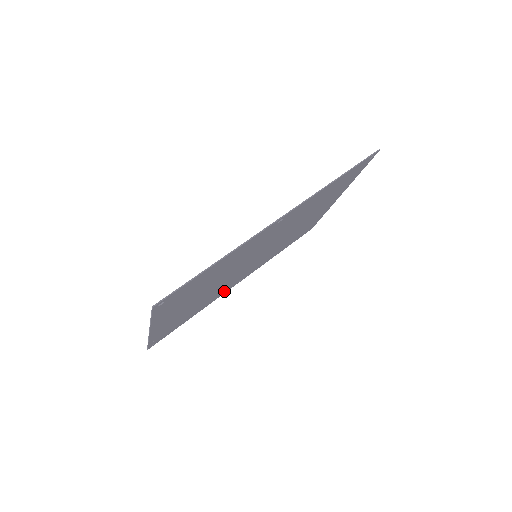
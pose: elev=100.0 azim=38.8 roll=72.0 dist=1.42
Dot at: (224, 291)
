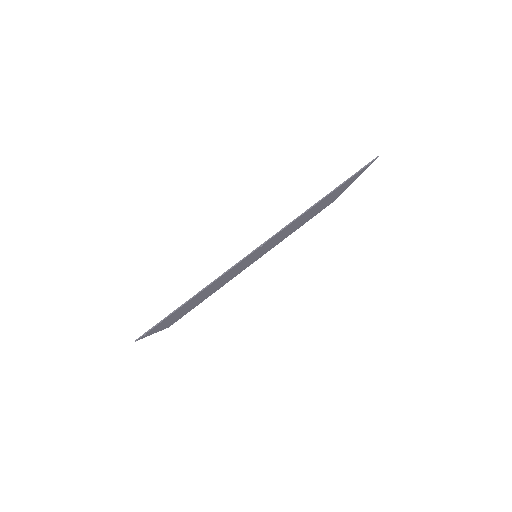
Dot at: (237, 274)
